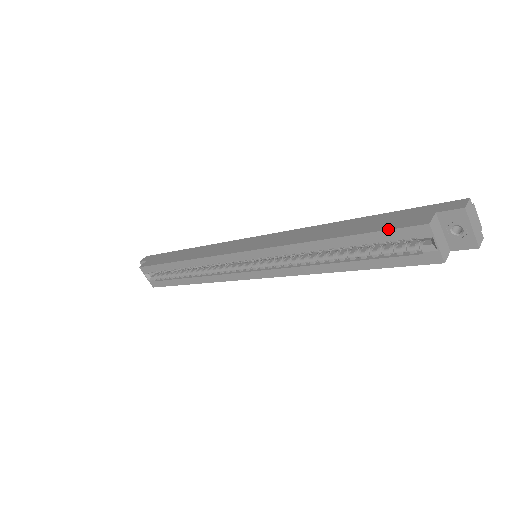
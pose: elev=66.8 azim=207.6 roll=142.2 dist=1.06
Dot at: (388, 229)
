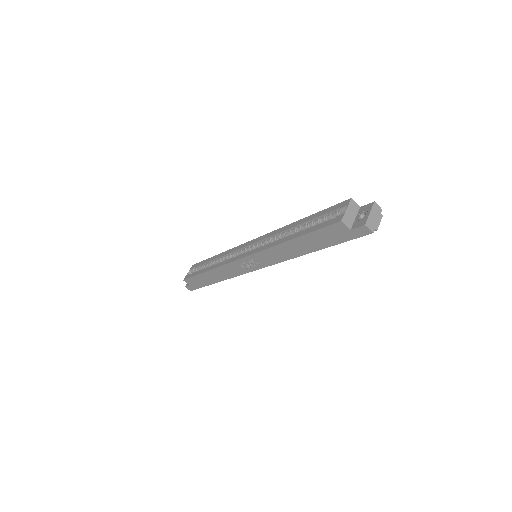
Dot at: (332, 206)
